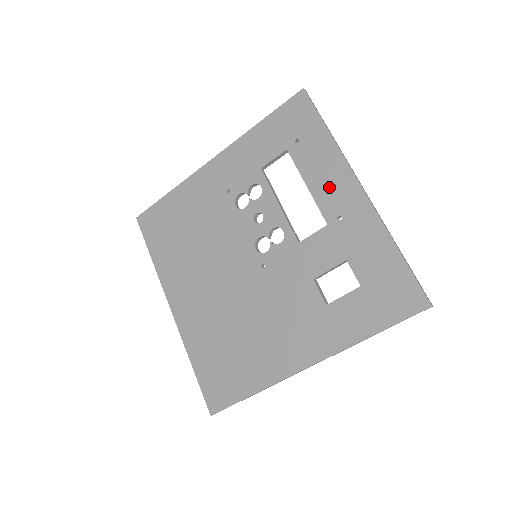
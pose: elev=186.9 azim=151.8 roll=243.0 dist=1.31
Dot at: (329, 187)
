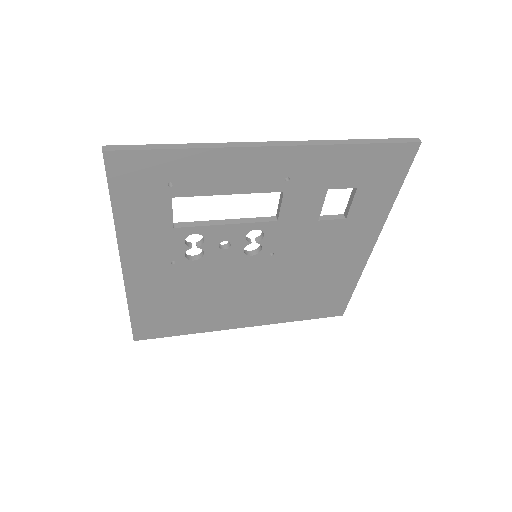
Dot at: (249, 175)
